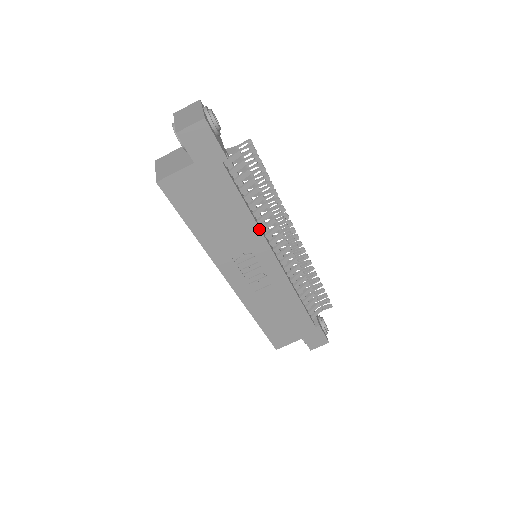
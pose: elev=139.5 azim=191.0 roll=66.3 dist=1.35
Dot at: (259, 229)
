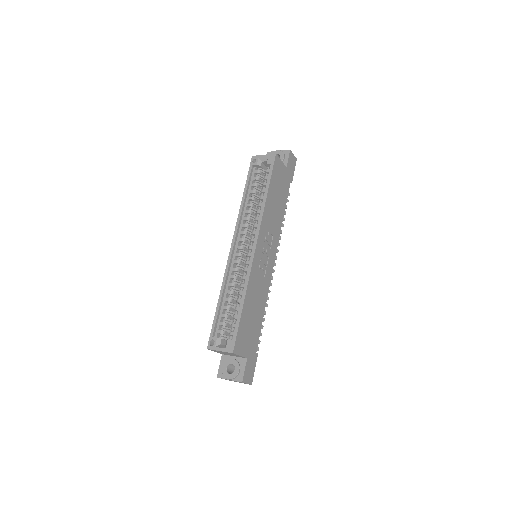
Dot at: (280, 231)
